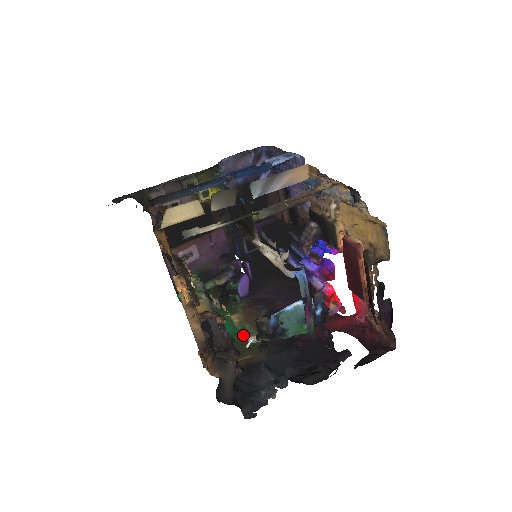
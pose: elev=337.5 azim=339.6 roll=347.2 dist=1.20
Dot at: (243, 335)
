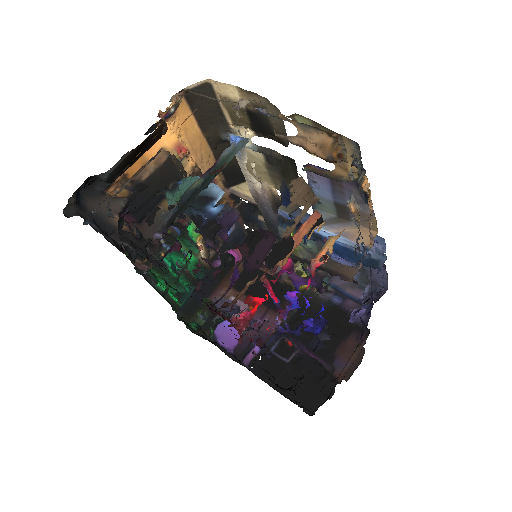
Dot at: occluded
